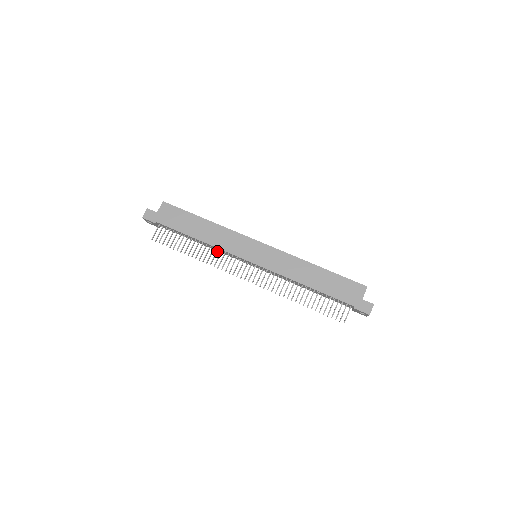
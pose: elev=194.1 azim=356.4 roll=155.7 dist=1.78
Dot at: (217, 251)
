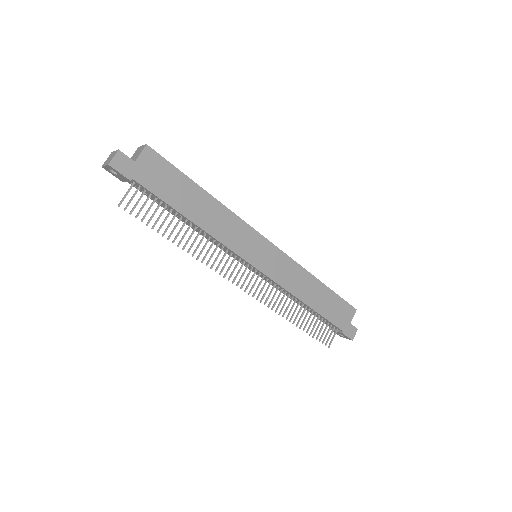
Dot at: (213, 243)
